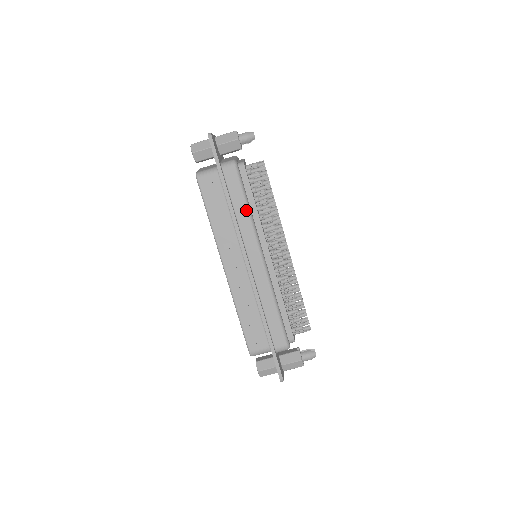
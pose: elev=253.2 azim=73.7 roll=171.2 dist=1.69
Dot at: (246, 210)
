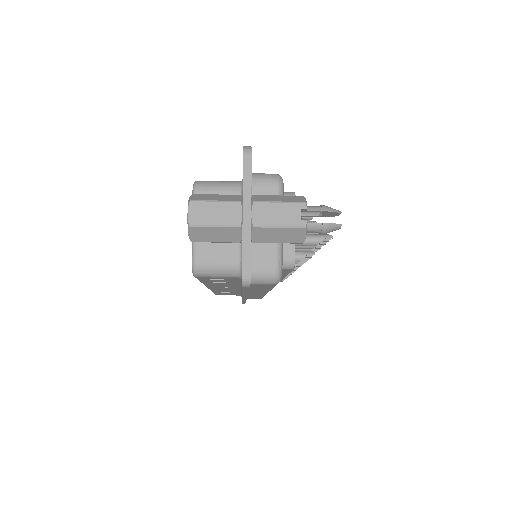
Dot at: (268, 290)
